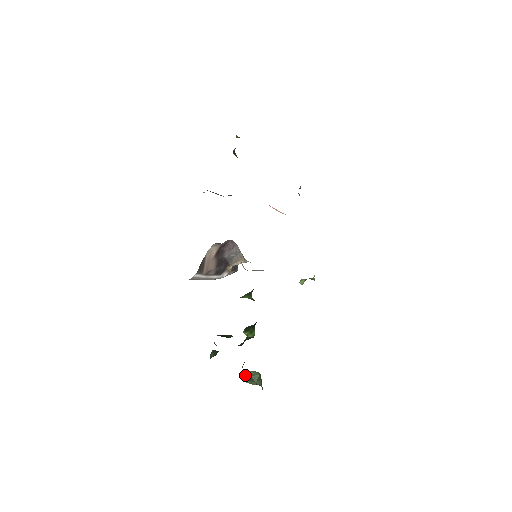
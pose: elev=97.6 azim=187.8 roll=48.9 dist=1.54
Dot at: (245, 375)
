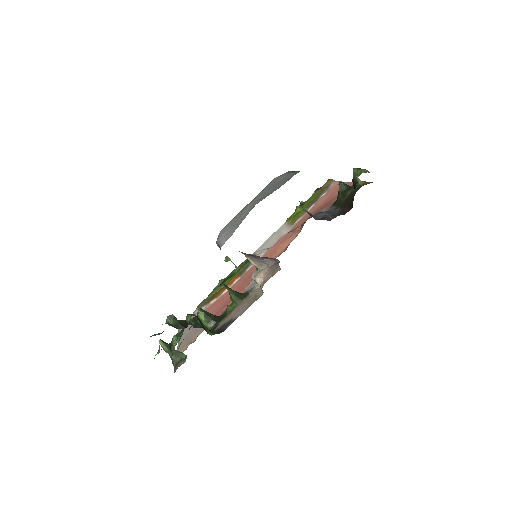
Dot at: occluded
